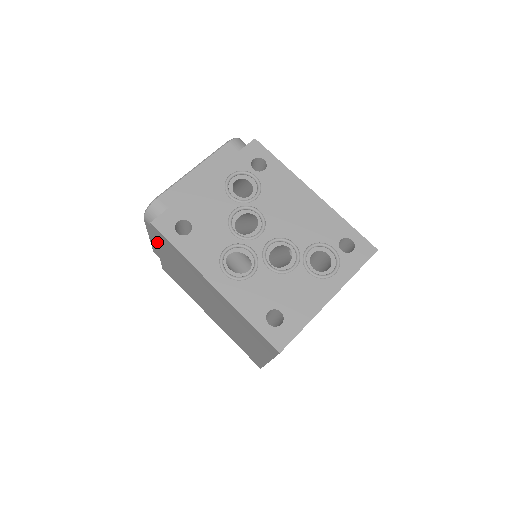
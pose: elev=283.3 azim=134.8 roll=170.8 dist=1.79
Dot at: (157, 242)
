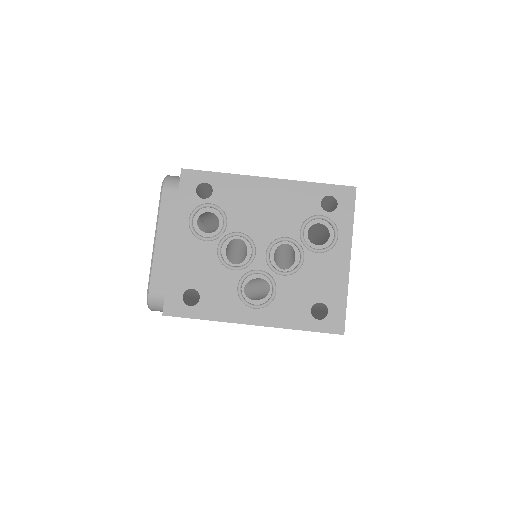
Dot at: occluded
